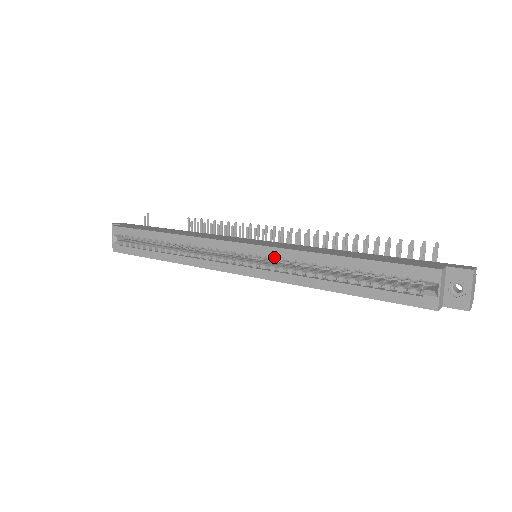
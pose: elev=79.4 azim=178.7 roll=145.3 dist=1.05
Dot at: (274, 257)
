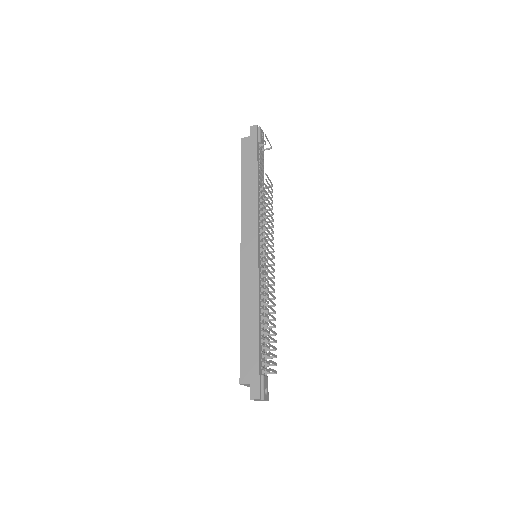
Dot at: occluded
